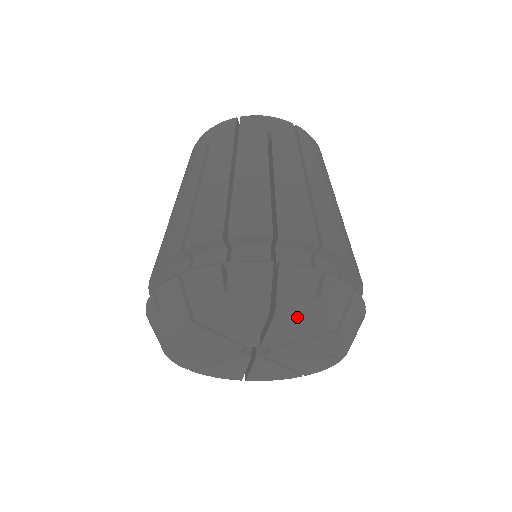
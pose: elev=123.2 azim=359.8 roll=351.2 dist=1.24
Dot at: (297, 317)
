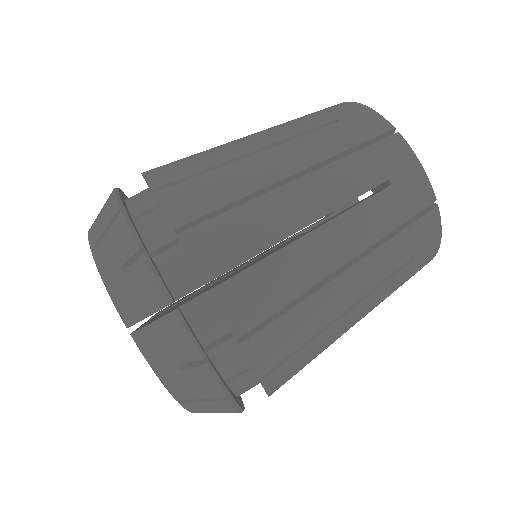
Dot at: (101, 274)
